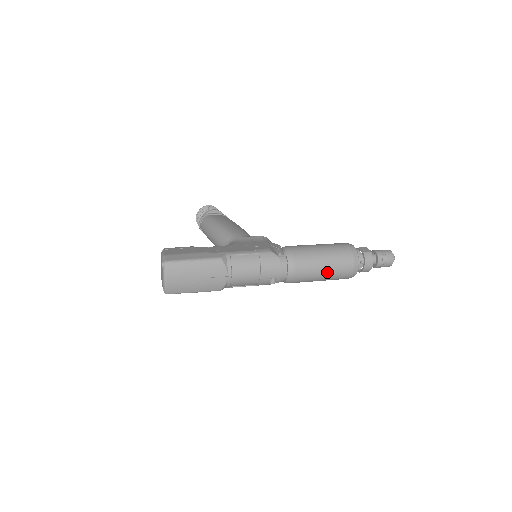
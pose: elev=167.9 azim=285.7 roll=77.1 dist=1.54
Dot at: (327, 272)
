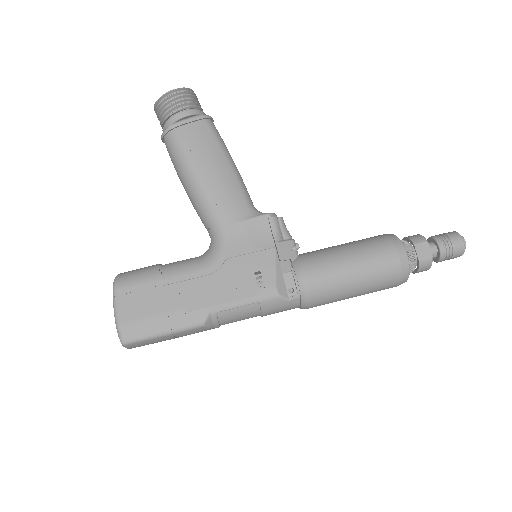
Dot at: occluded
